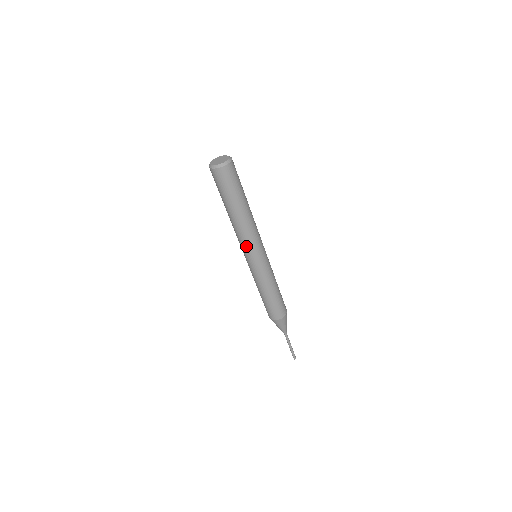
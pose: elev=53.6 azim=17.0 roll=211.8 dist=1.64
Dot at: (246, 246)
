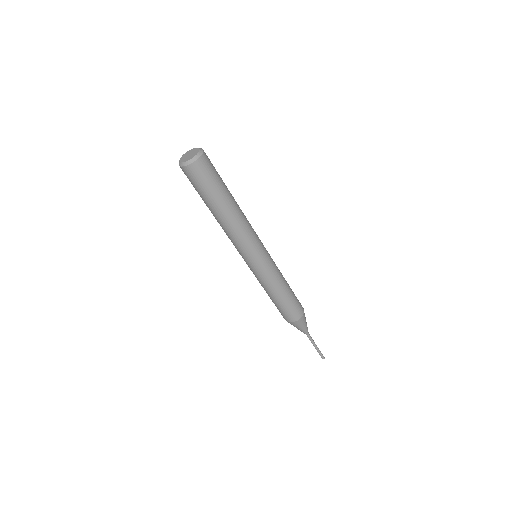
Dot at: occluded
